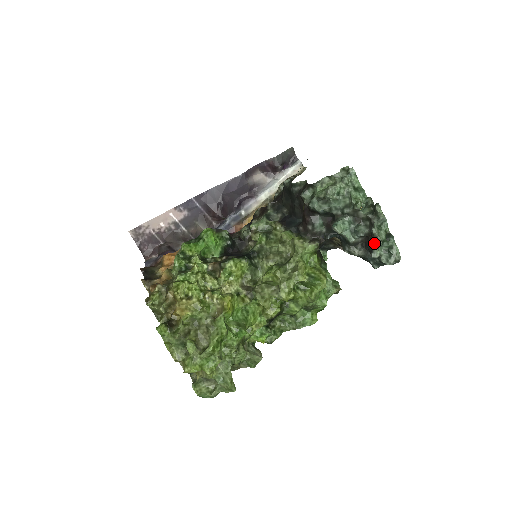
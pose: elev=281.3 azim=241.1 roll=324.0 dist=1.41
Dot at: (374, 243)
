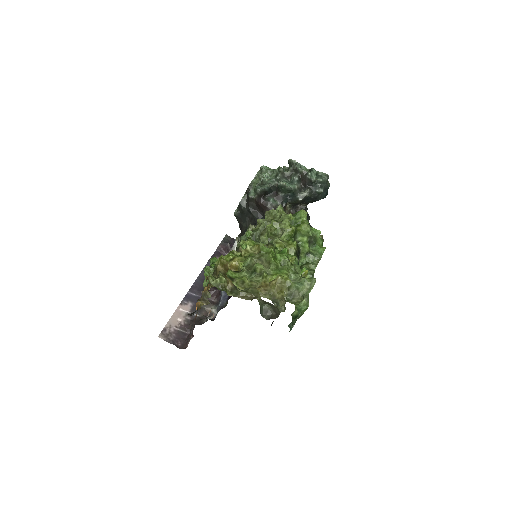
Dot at: (306, 175)
